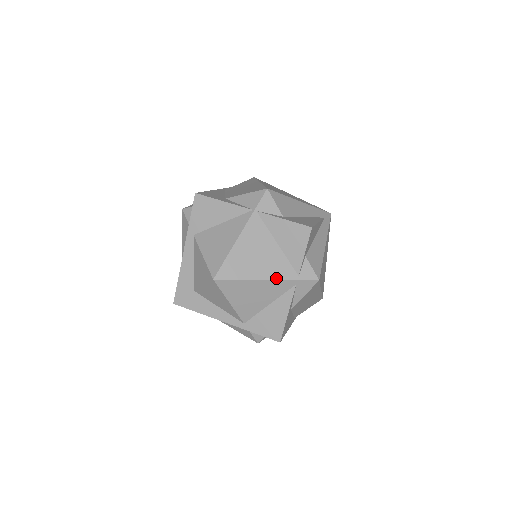
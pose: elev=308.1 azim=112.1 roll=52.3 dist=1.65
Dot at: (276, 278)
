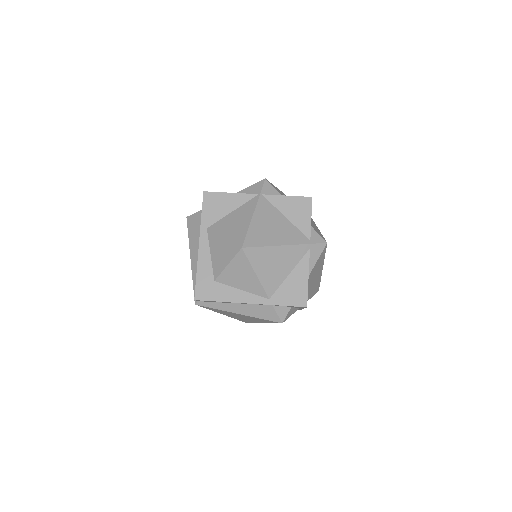
Dot at: (293, 243)
